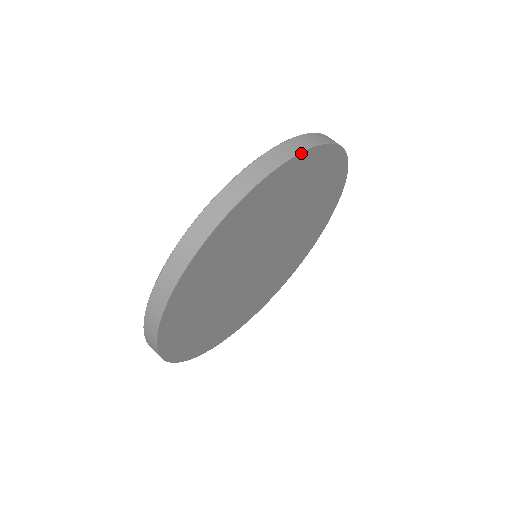
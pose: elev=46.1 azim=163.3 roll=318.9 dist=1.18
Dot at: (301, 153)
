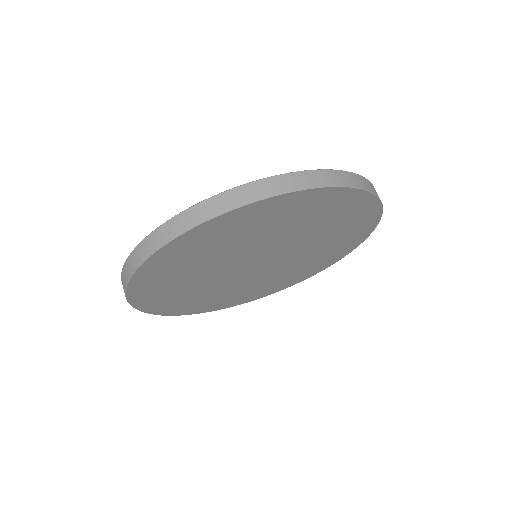
Dot at: (277, 196)
